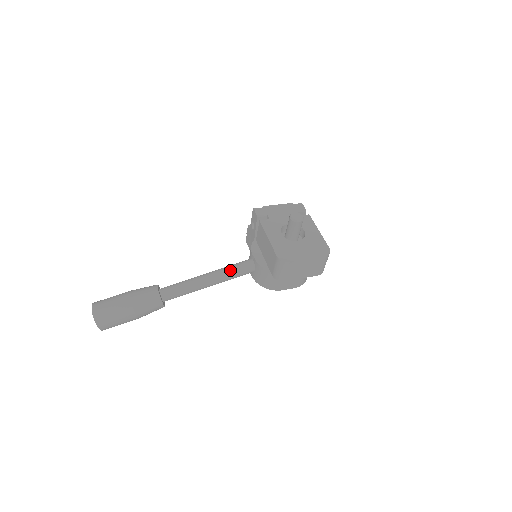
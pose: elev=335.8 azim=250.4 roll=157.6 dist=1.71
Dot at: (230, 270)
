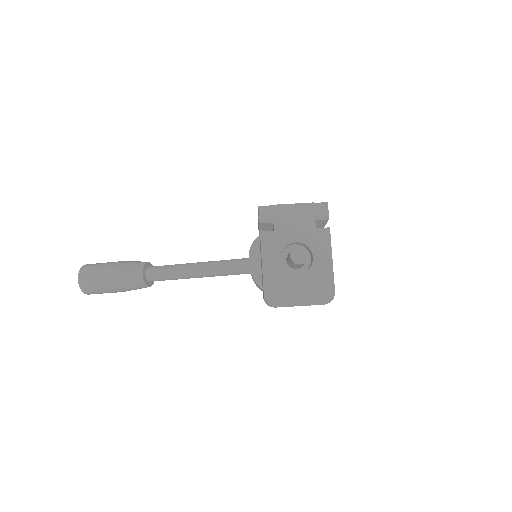
Dot at: (222, 270)
